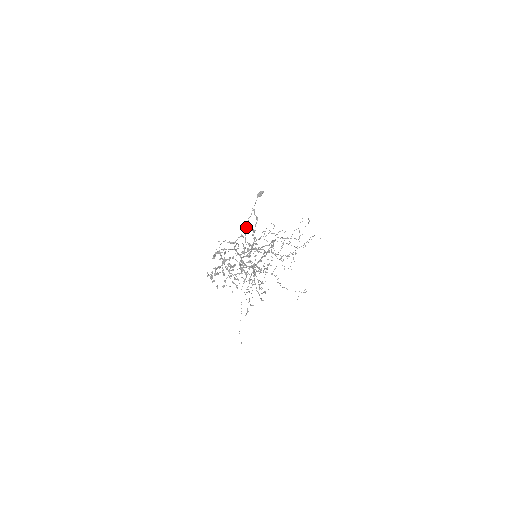
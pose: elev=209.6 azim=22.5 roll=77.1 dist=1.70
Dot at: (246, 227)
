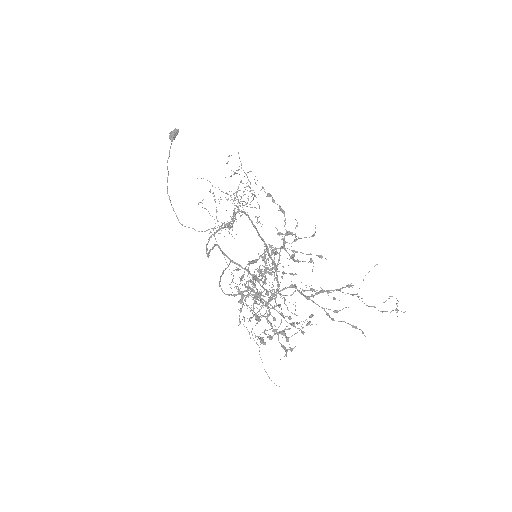
Dot at: (169, 197)
